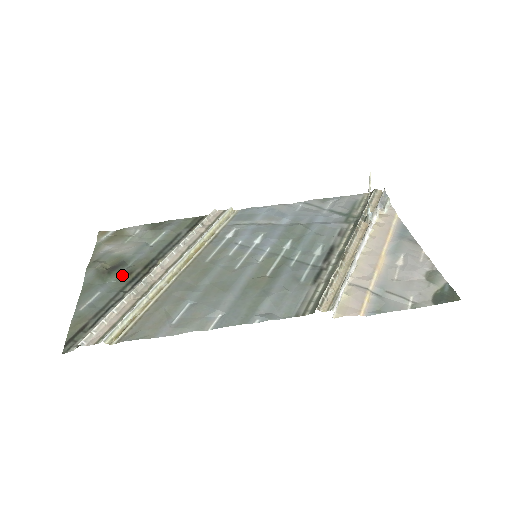
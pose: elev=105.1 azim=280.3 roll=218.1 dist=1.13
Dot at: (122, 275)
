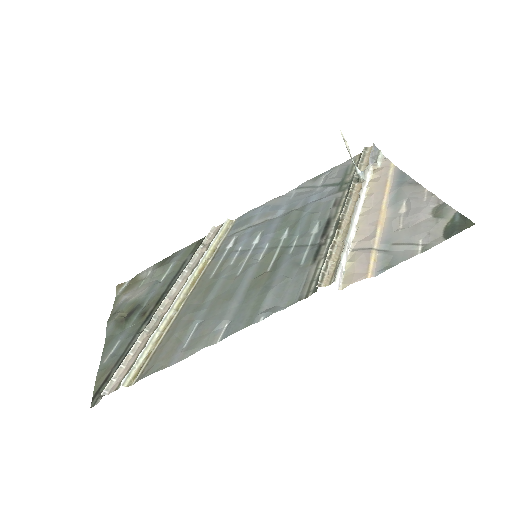
Dot at: (137, 318)
